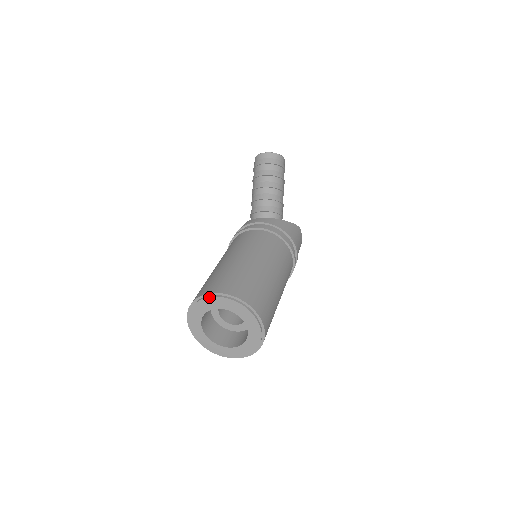
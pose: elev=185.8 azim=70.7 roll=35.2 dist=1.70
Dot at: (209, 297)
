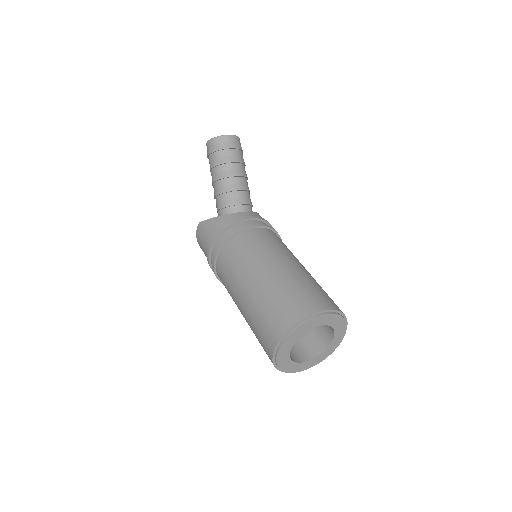
Dot at: (318, 316)
